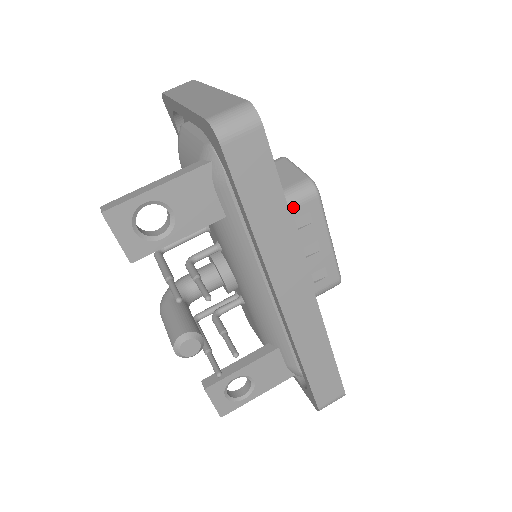
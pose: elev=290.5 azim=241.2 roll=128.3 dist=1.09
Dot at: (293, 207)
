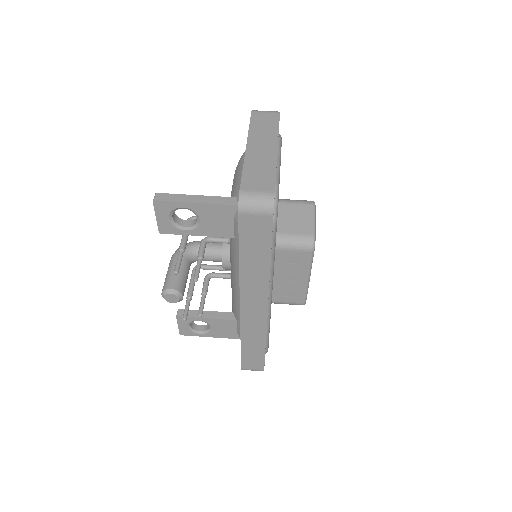
Dot at: (290, 250)
